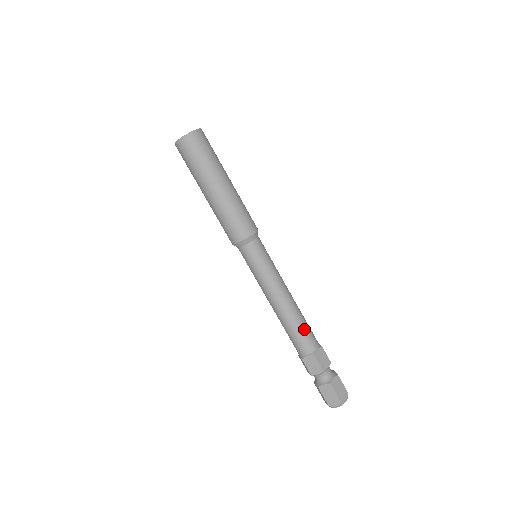
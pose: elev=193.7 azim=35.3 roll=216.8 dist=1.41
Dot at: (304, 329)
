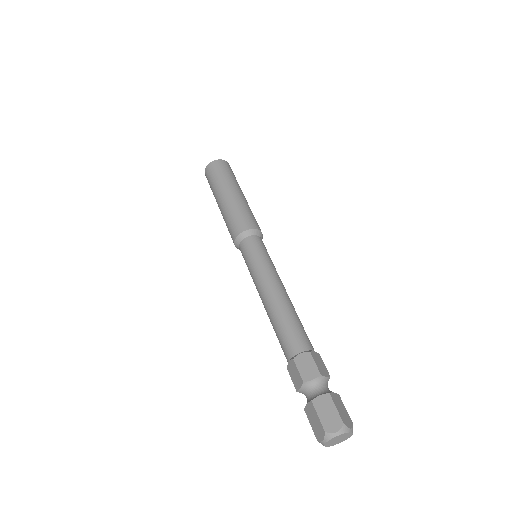
Dot at: (287, 327)
